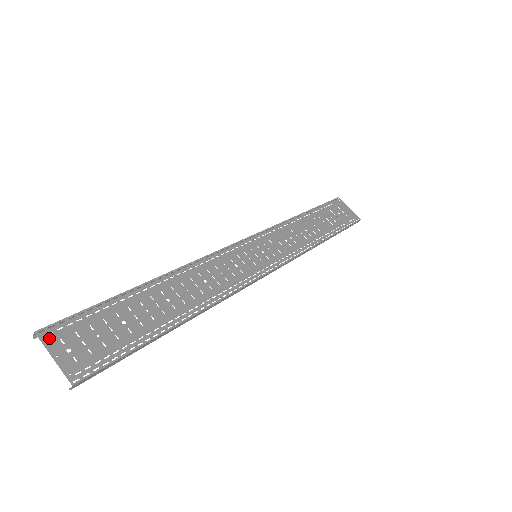
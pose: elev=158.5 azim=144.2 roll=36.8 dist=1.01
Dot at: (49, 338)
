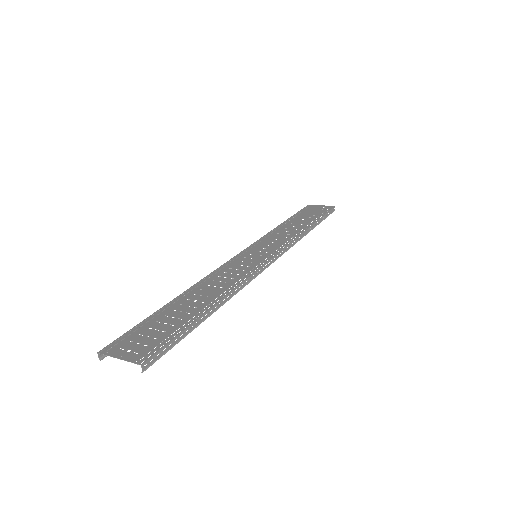
Dot at: (110, 351)
